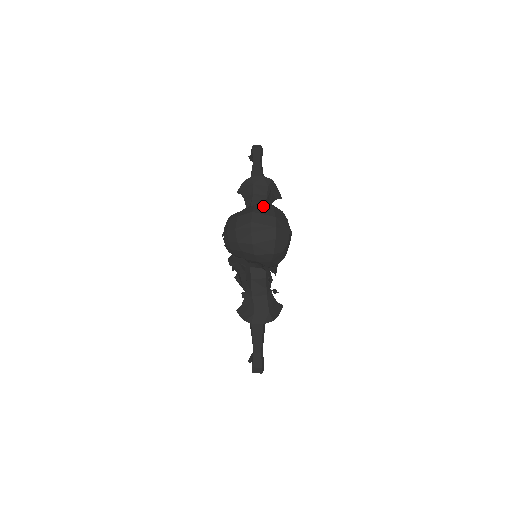
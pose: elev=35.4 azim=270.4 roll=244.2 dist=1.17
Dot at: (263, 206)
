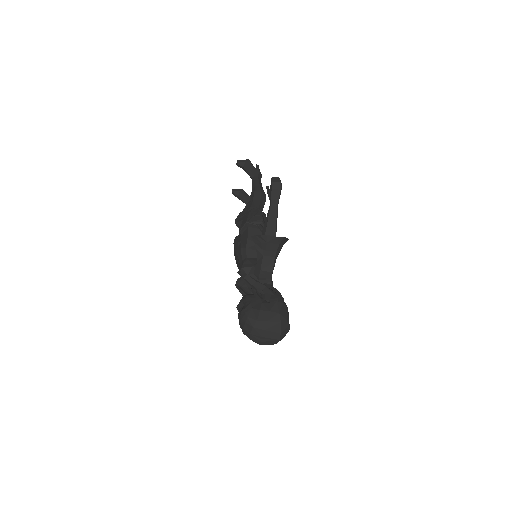
Dot at: (273, 323)
